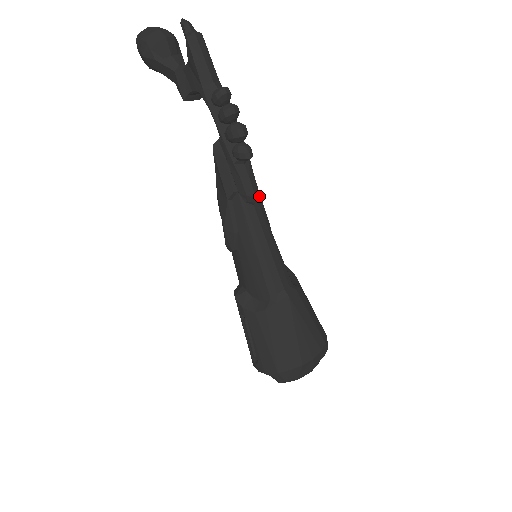
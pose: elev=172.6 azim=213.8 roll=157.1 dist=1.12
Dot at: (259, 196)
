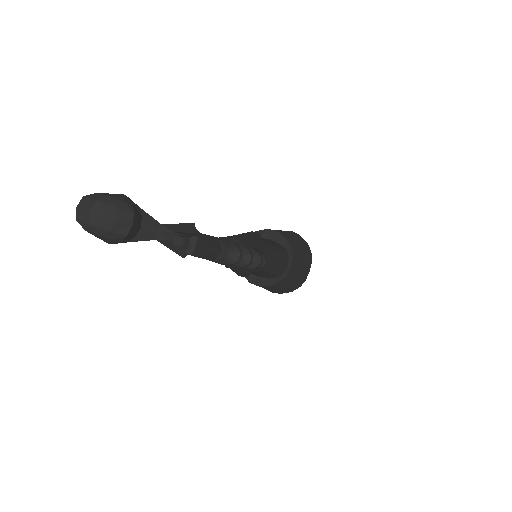
Dot at: (255, 241)
